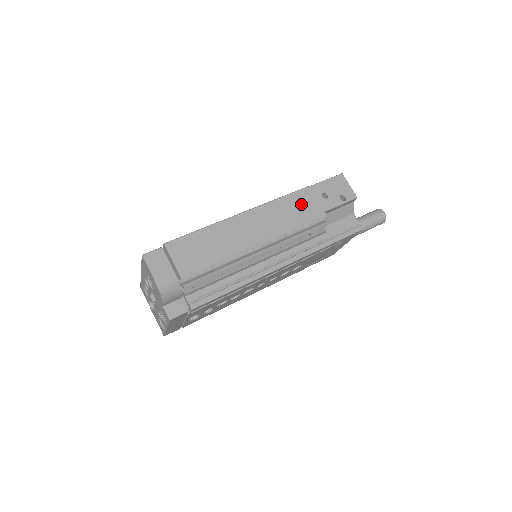
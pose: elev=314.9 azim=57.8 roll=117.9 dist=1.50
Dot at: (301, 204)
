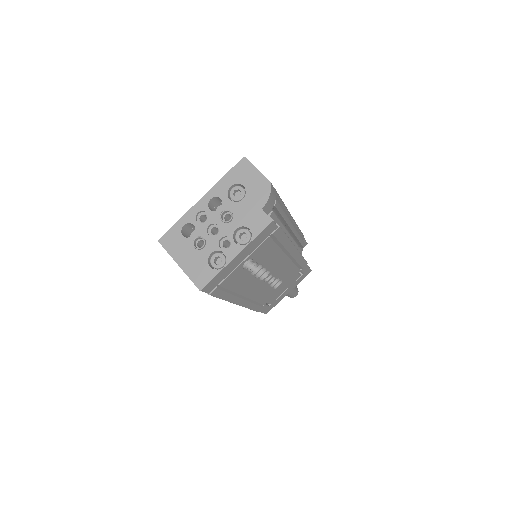
Dot at: occluded
